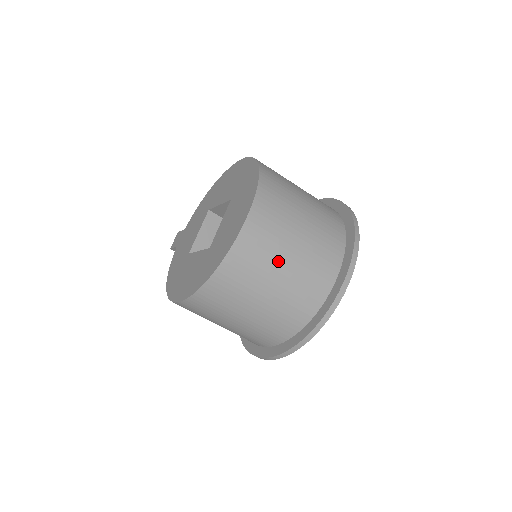
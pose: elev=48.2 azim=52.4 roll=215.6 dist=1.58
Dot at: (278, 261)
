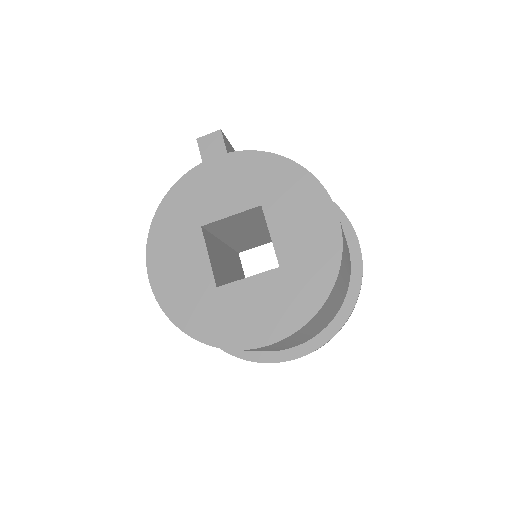
Dot at: occluded
